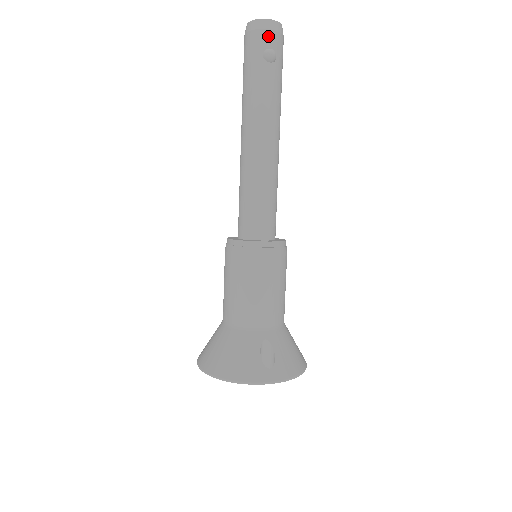
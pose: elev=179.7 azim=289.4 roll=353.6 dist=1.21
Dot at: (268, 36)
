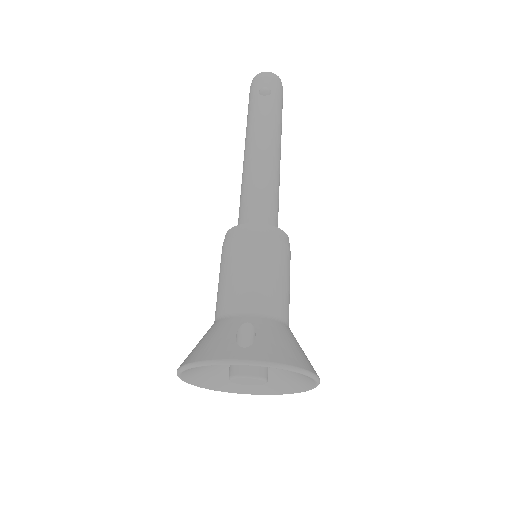
Dot at: (263, 81)
